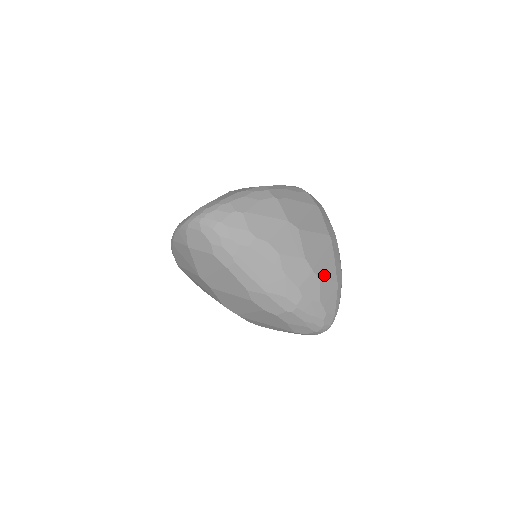
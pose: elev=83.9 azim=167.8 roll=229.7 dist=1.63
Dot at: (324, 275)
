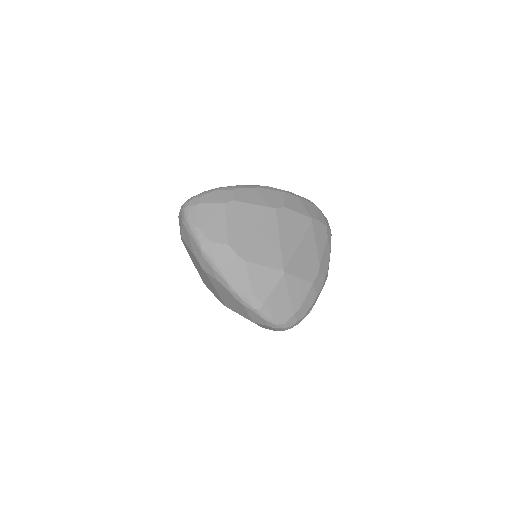
Dot at: occluded
